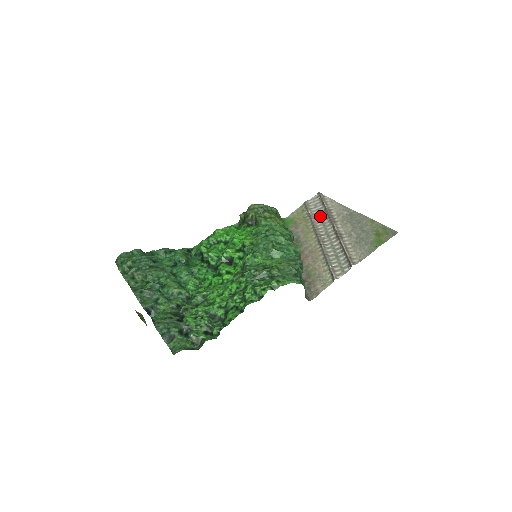
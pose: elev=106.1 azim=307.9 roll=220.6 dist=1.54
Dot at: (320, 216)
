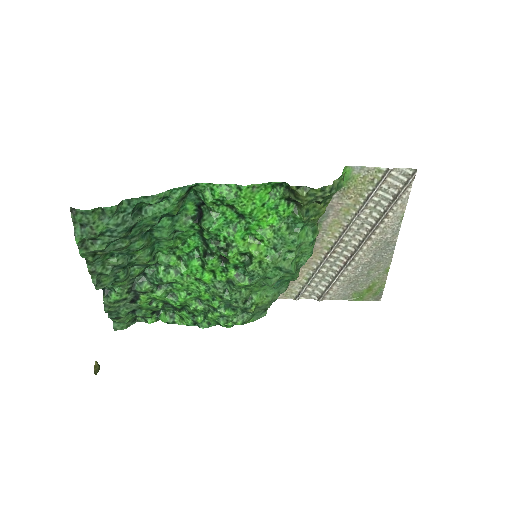
Dot at: (371, 212)
